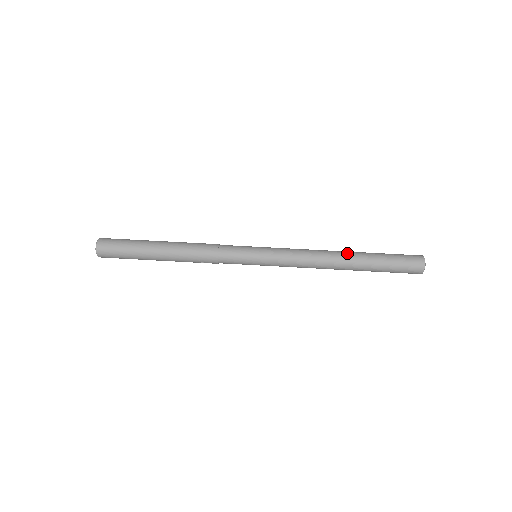
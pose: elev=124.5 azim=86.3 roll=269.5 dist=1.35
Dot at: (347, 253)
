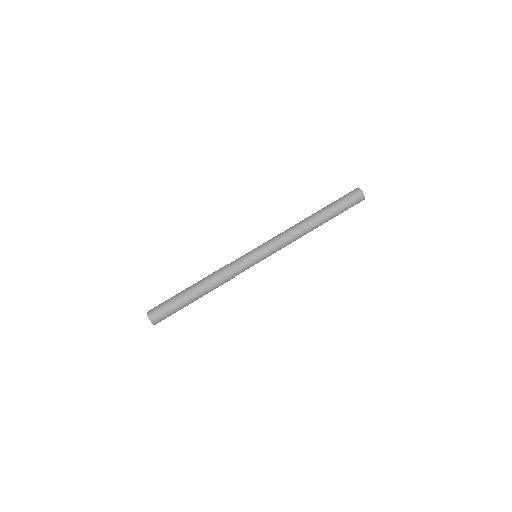
Dot at: (311, 216)
